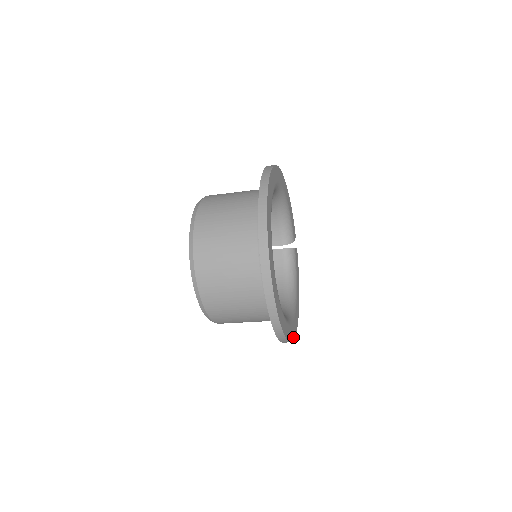
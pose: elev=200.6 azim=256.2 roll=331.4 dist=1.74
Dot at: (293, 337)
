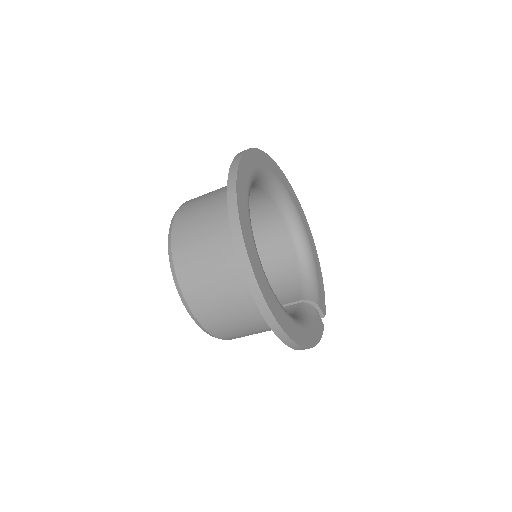
Dot at: (265, 297)
